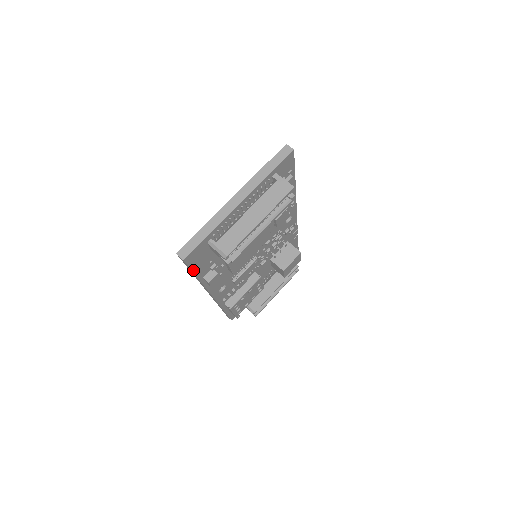
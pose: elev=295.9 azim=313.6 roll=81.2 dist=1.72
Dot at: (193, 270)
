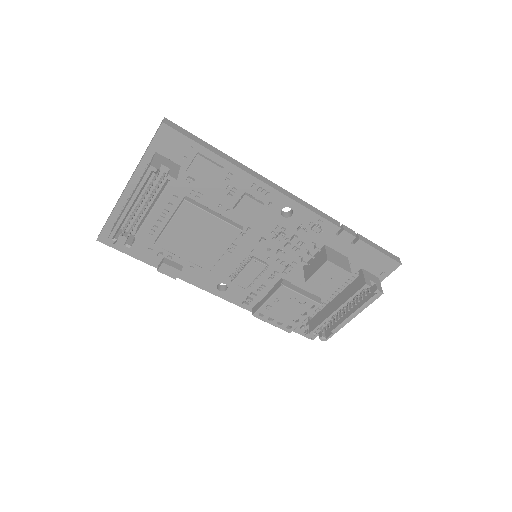
Dot at: (128, 253)
